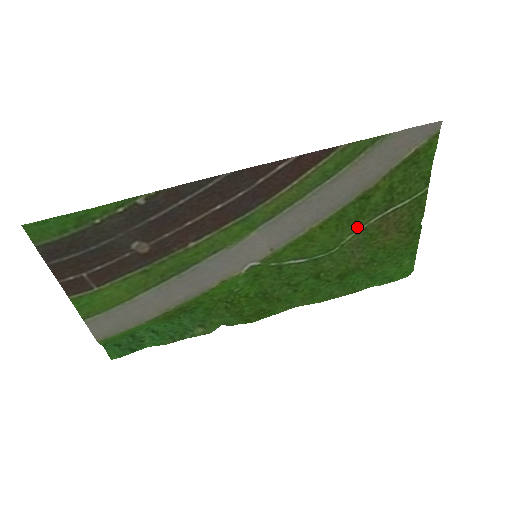
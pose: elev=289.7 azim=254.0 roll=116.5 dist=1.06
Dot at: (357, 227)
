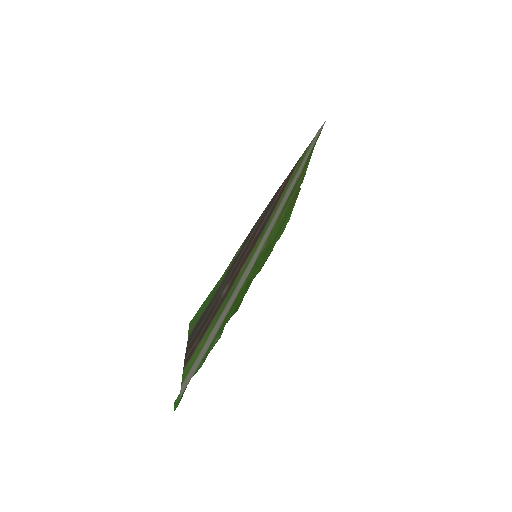
Dot at: (287, 205)
